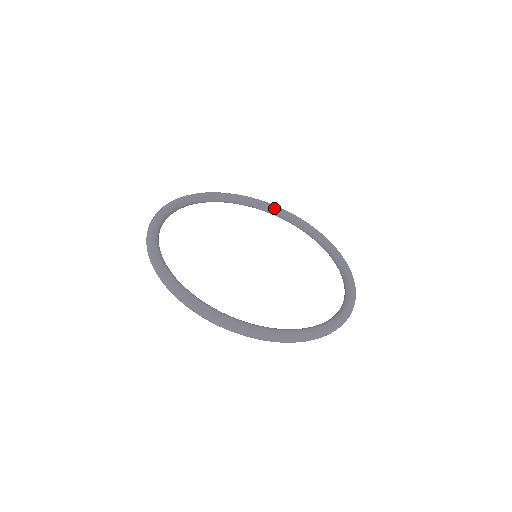
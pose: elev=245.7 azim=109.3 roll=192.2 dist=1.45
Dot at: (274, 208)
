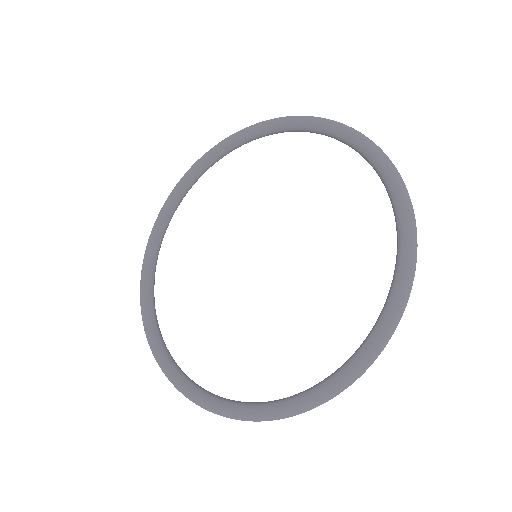
Dot at: (238, 139)
